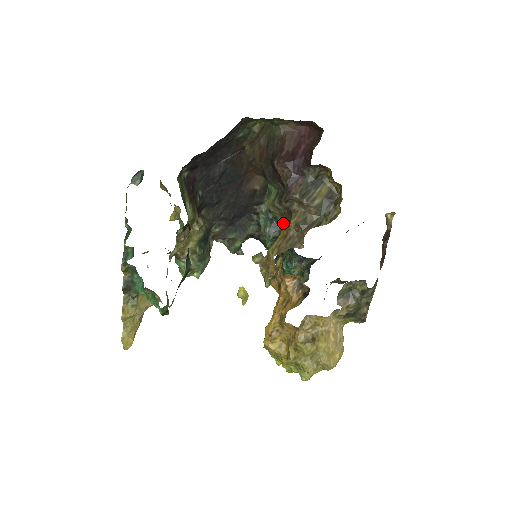
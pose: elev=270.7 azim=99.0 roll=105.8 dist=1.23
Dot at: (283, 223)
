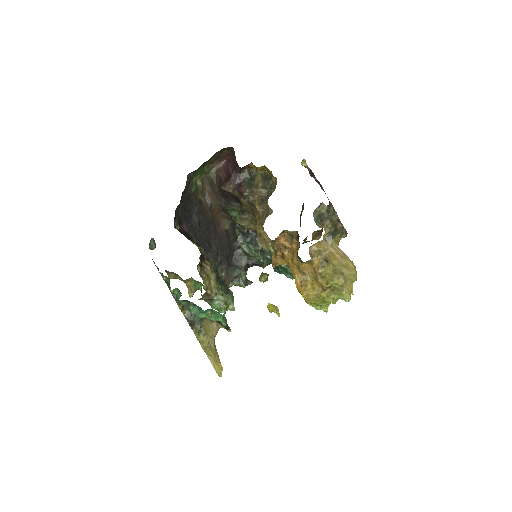
Dot at: (256, 229)
